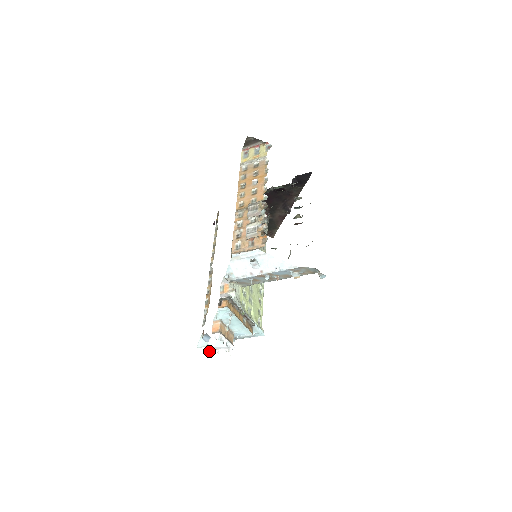
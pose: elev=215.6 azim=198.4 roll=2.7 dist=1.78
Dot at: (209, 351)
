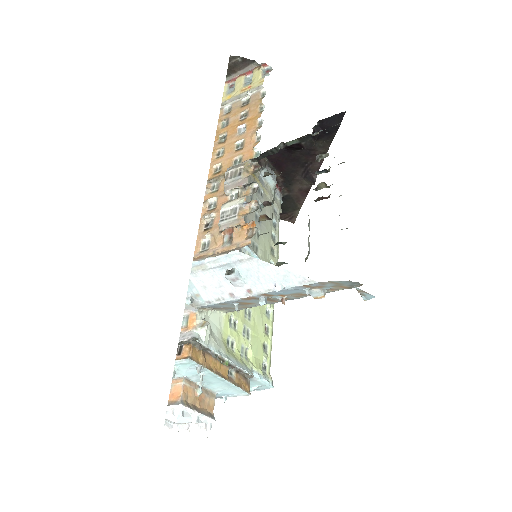
Dot at: (174, 426)
